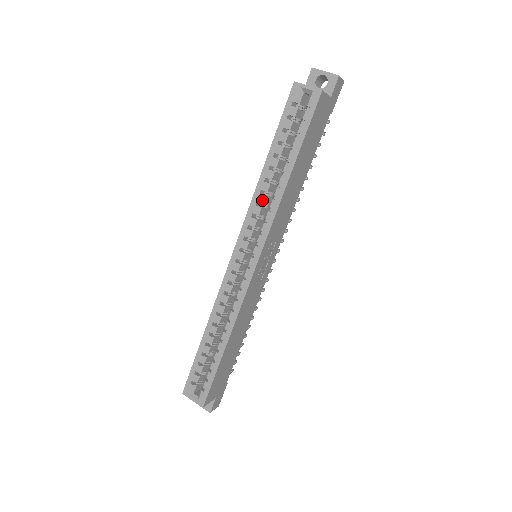
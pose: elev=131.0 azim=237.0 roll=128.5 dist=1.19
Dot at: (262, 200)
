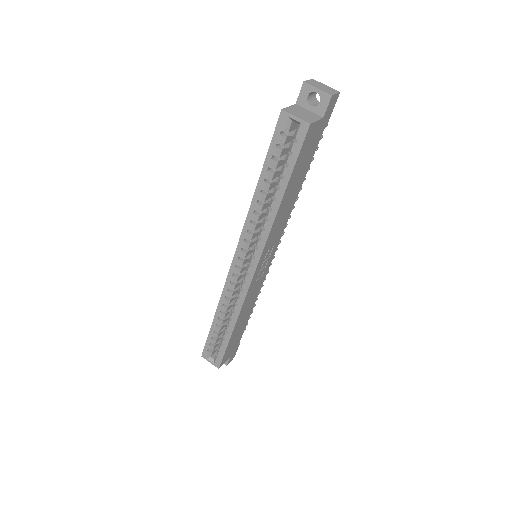
Dot at: (256, 219)
